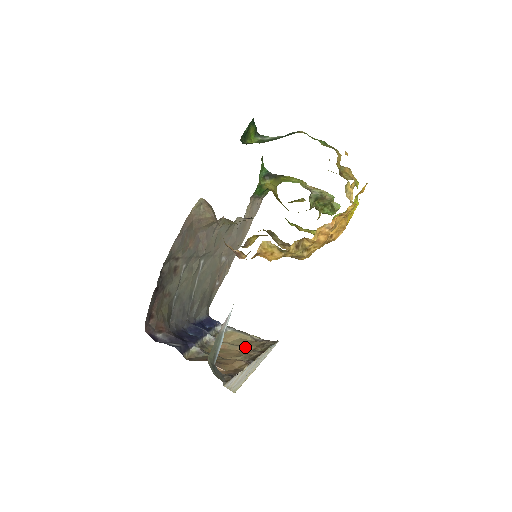
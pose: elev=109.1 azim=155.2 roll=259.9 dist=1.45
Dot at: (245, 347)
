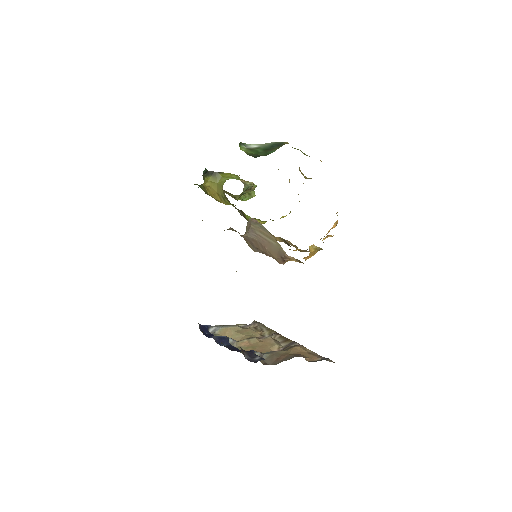
Dot at: (254, 336)
